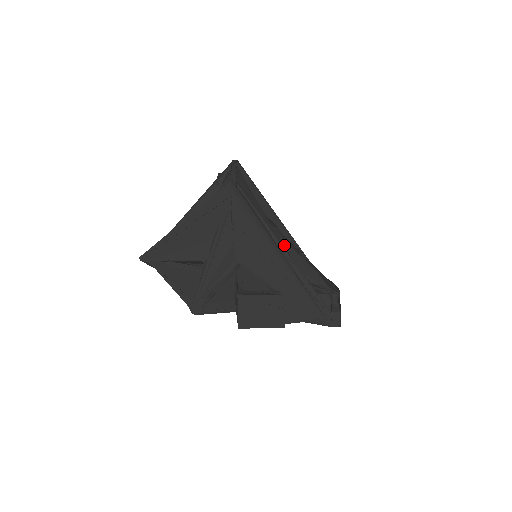
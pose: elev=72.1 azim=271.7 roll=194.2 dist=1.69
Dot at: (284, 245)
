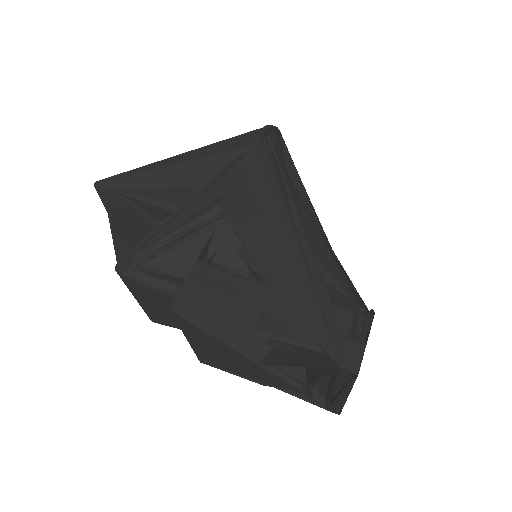
Dot at: (303, 221)
